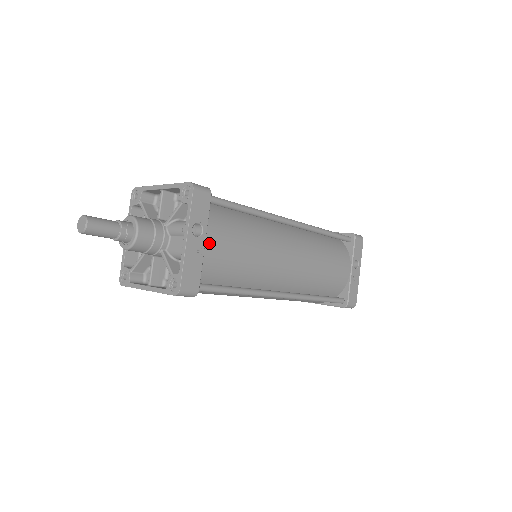
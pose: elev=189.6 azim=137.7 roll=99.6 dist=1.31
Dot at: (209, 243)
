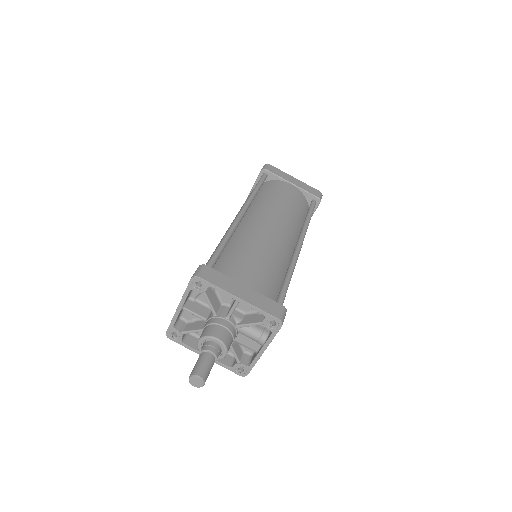
Dot at: occluded
